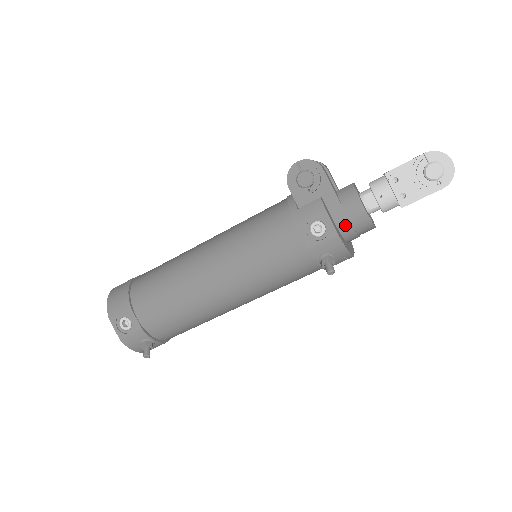
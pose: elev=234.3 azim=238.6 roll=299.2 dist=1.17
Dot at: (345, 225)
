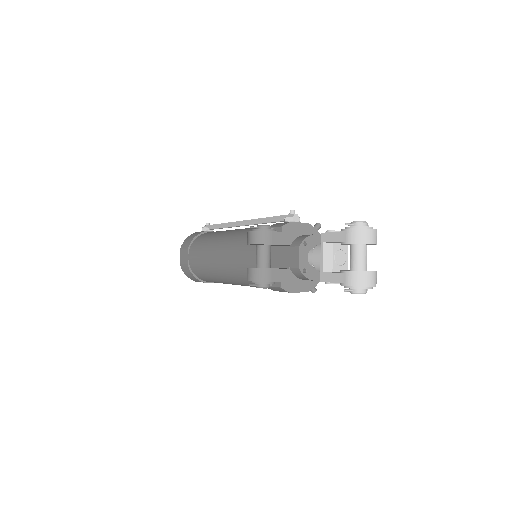
Dot at: (309, 280)
